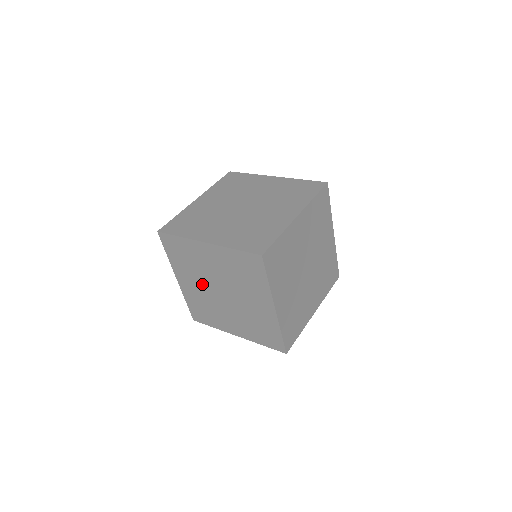
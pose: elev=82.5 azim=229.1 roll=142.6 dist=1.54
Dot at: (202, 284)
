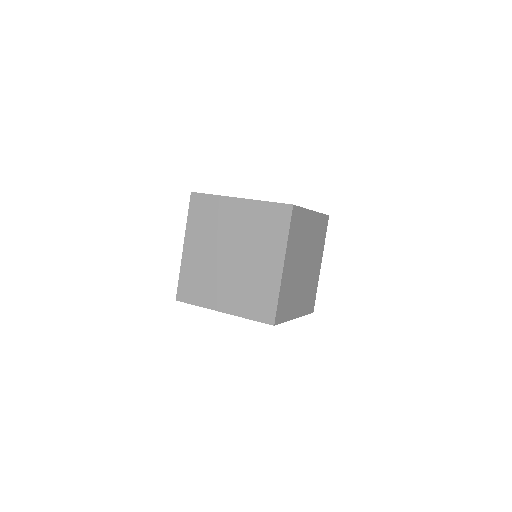
Dot at: (212, 248)
